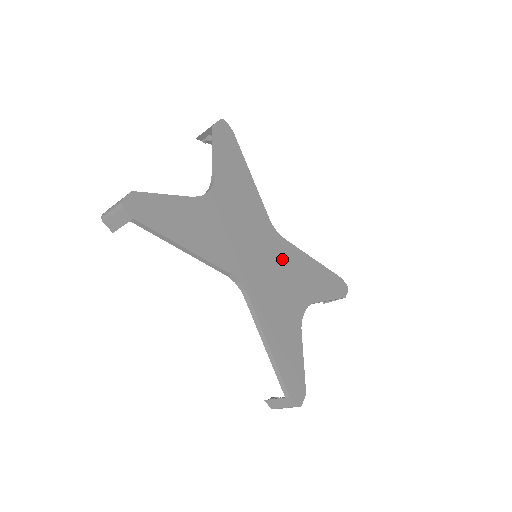
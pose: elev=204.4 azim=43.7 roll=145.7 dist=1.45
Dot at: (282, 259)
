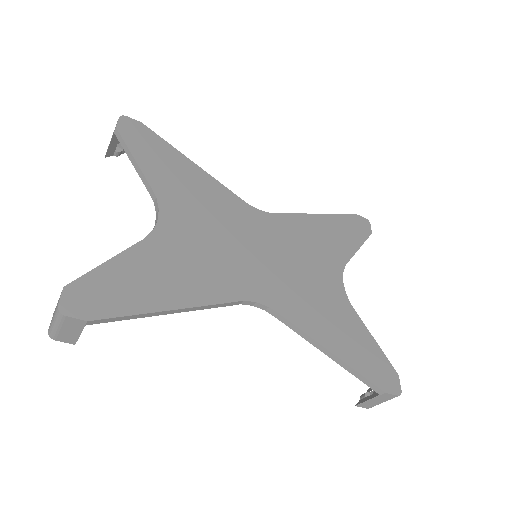
Dot at: (285, 239)
